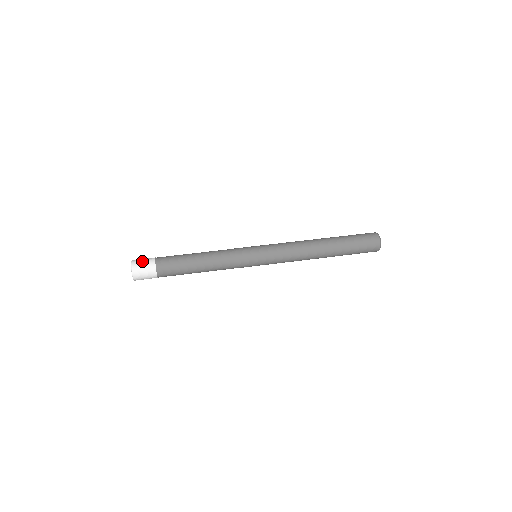
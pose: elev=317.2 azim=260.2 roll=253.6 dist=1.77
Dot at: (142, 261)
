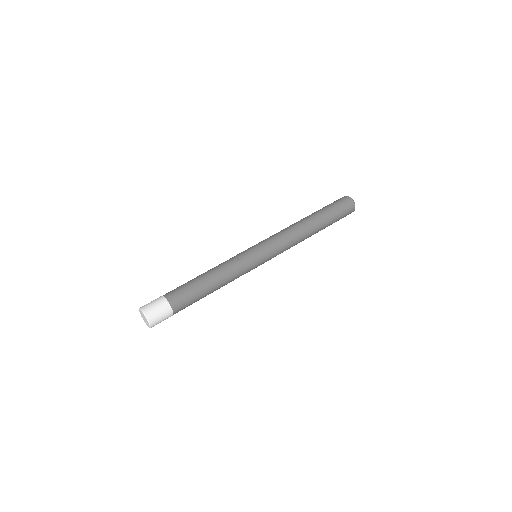
Dot at: (155, 309)
